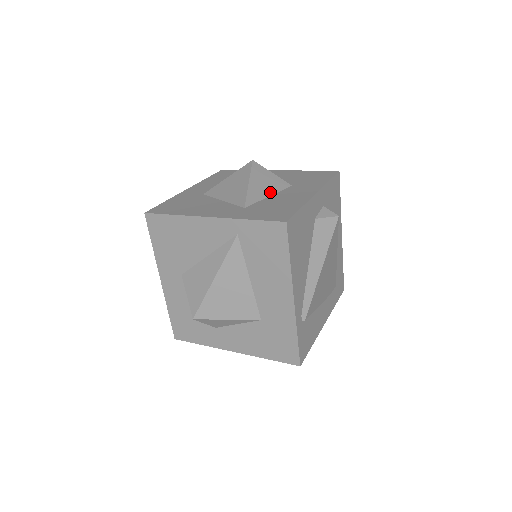
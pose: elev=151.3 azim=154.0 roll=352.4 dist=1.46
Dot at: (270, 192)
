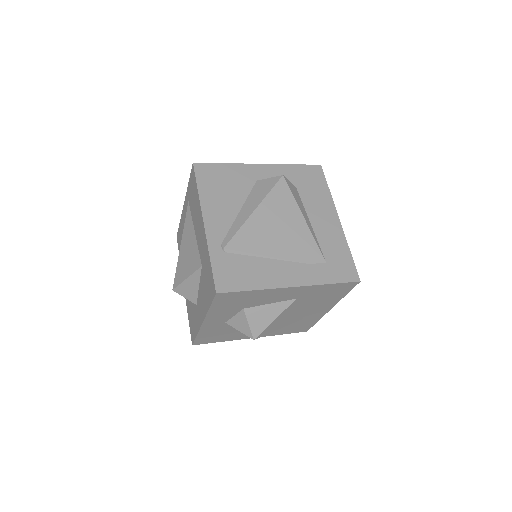
Dot at: occluded
